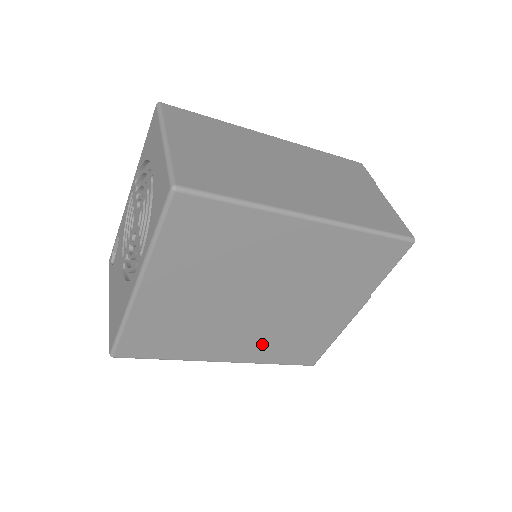
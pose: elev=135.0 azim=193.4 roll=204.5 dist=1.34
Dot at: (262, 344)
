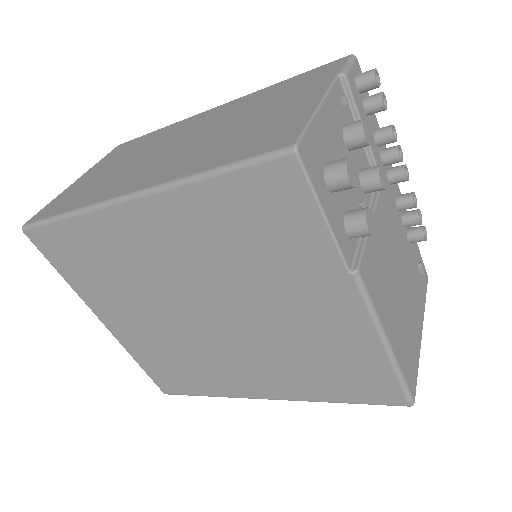
Dot at: (282, 373)
